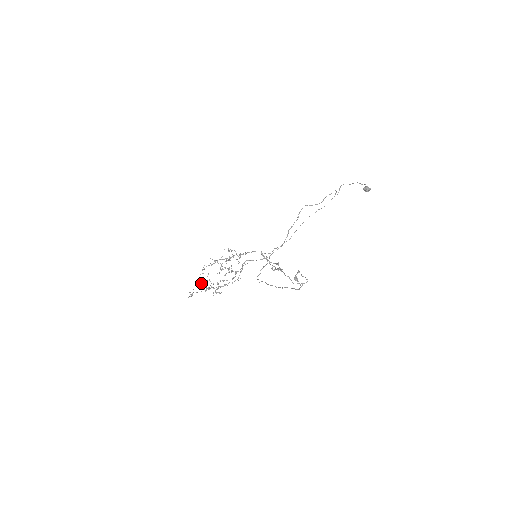
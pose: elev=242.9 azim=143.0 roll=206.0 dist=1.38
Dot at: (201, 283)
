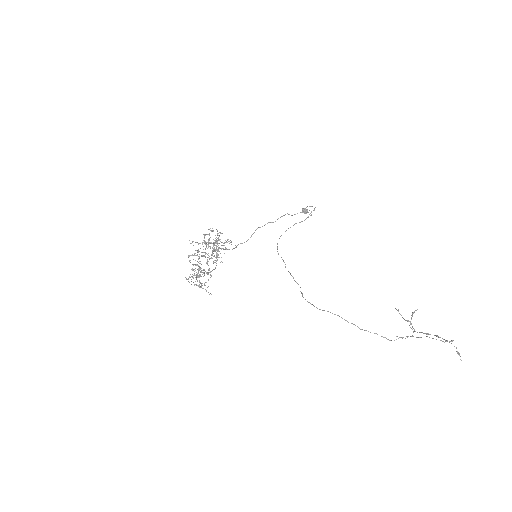
Dot at: (199, 270)
